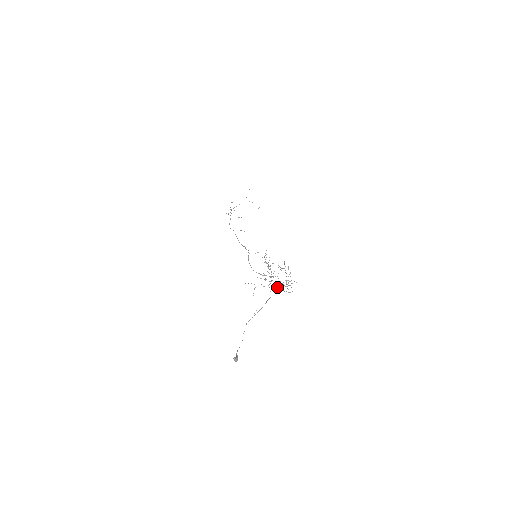
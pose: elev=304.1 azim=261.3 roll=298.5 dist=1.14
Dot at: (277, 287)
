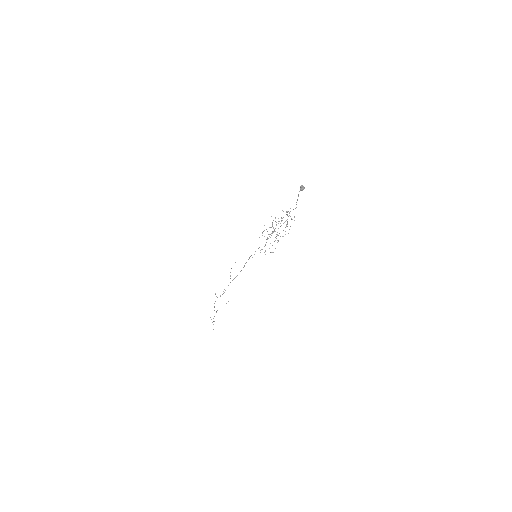
Dot at: (284, 222)
